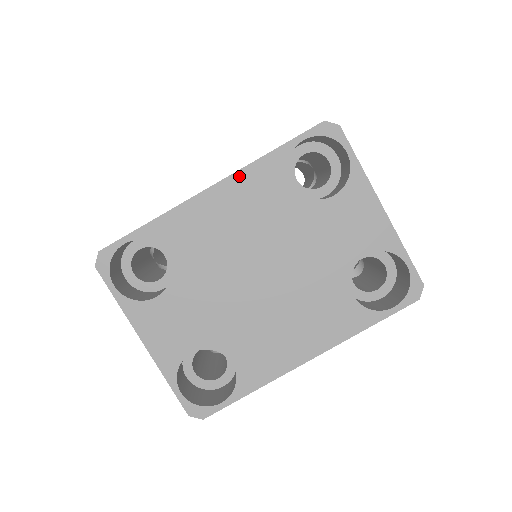
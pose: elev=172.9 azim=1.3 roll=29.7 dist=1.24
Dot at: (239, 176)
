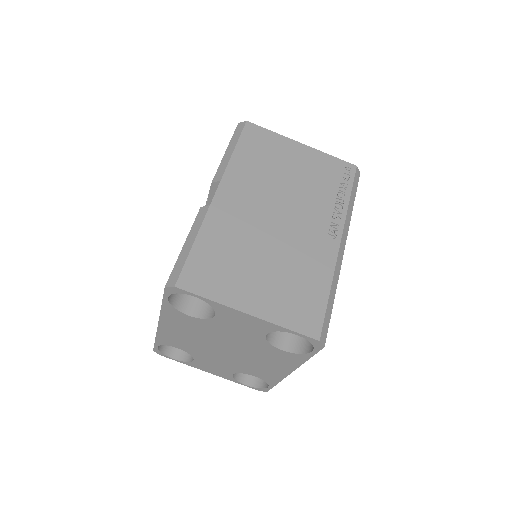
Dot at: (163, 318)
